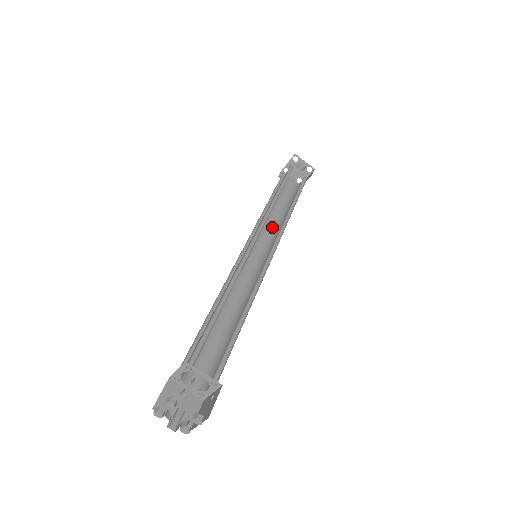
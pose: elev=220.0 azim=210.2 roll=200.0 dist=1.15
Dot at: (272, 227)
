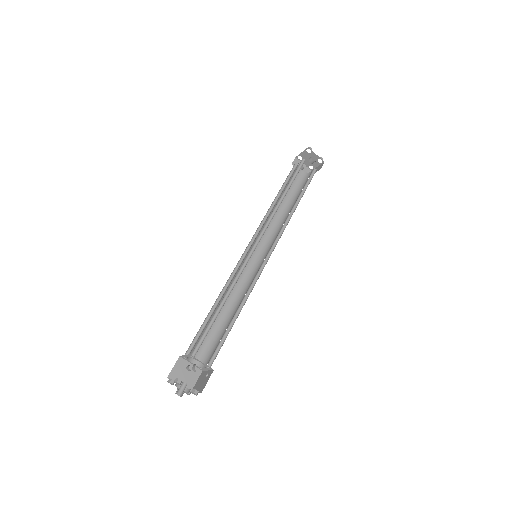
Dot at: (276, 222)
